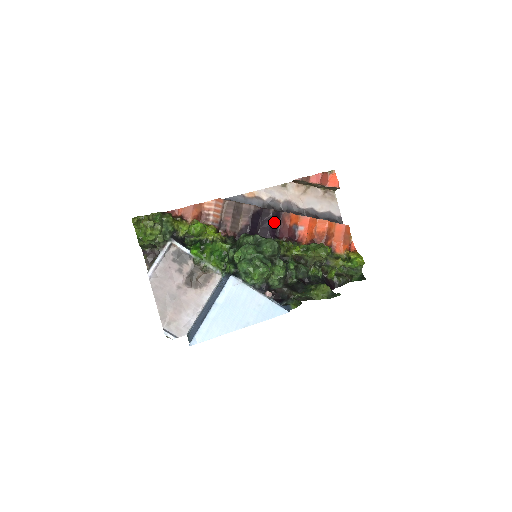
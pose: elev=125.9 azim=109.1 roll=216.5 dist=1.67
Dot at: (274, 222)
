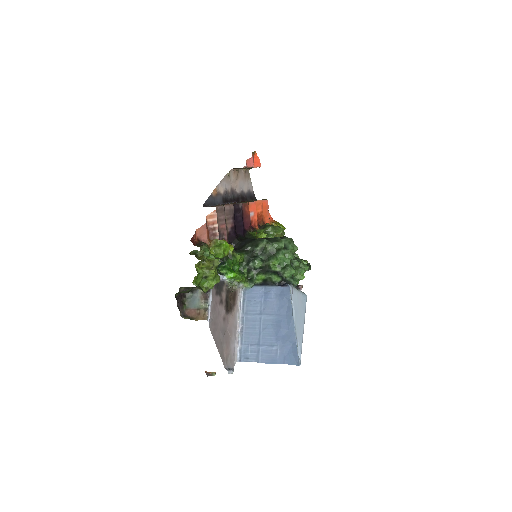
Dot at: occluded
